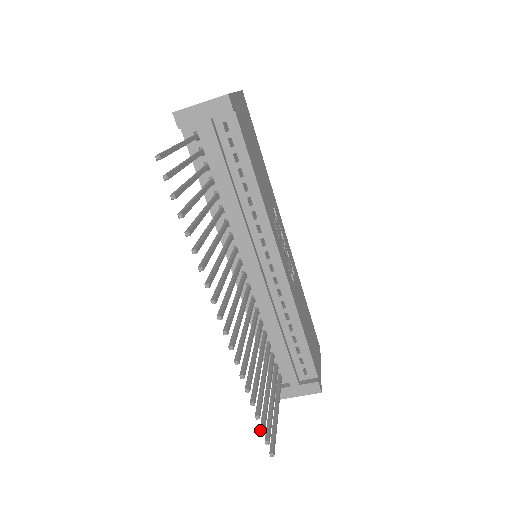
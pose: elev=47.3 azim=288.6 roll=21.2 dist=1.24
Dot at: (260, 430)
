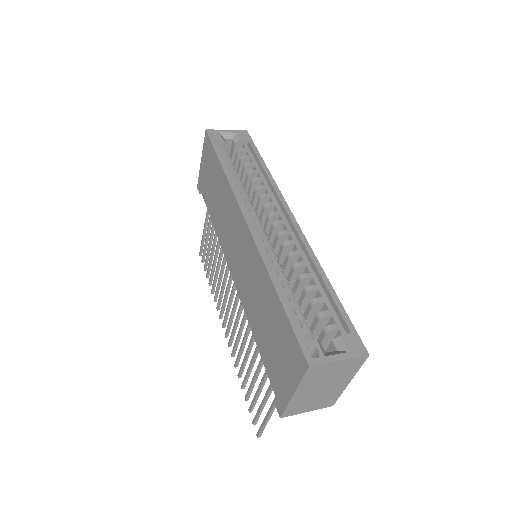
Dot at: (204, 270)
